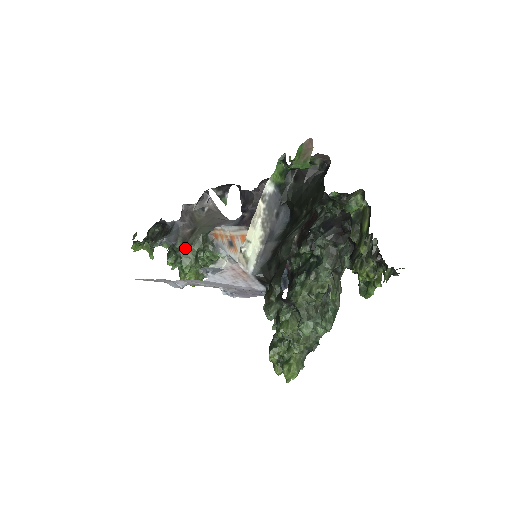
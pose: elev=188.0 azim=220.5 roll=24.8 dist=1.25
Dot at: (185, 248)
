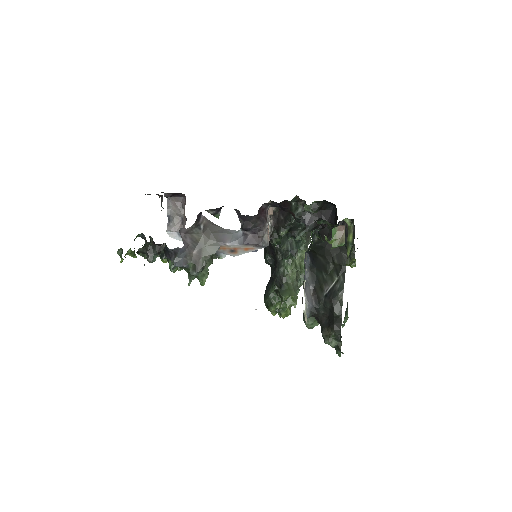
Dot at: (200, 270)
